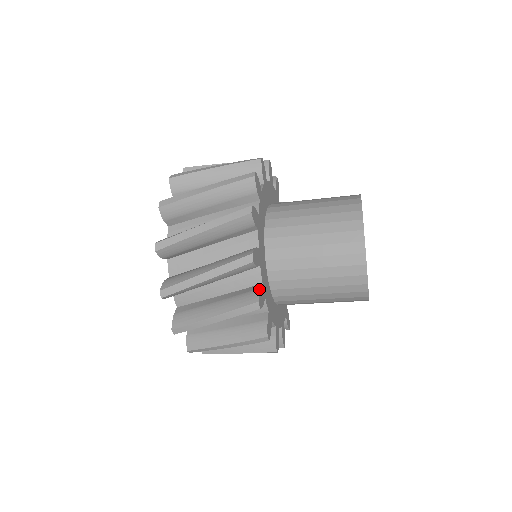
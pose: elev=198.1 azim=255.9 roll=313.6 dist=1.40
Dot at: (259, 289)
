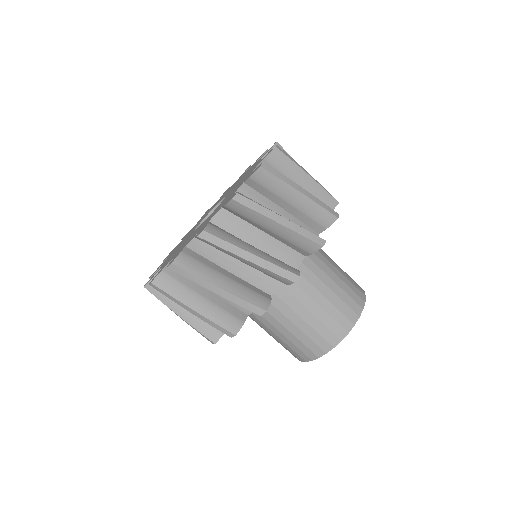
Dot at: occluded
